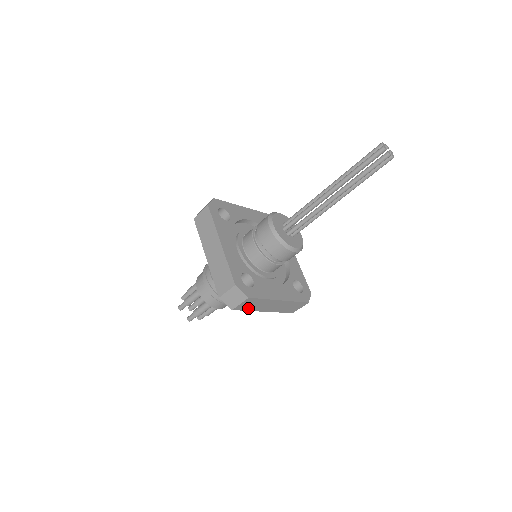
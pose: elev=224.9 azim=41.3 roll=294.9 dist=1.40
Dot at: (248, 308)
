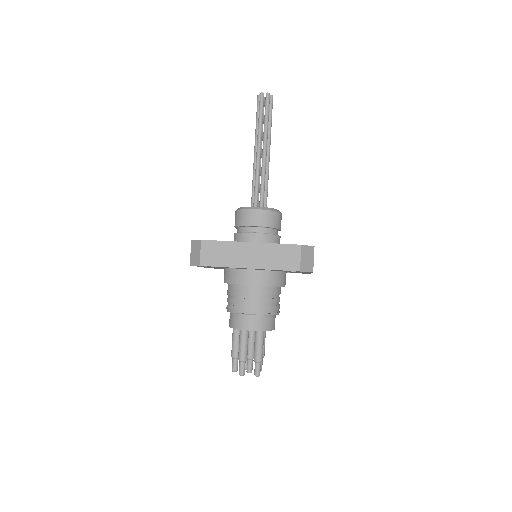
Dot at: (219, 262)
